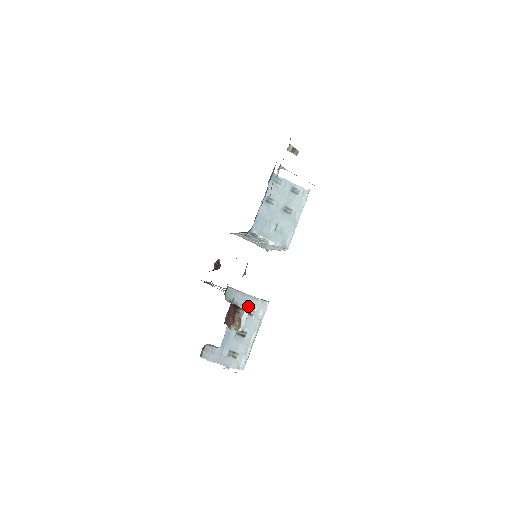
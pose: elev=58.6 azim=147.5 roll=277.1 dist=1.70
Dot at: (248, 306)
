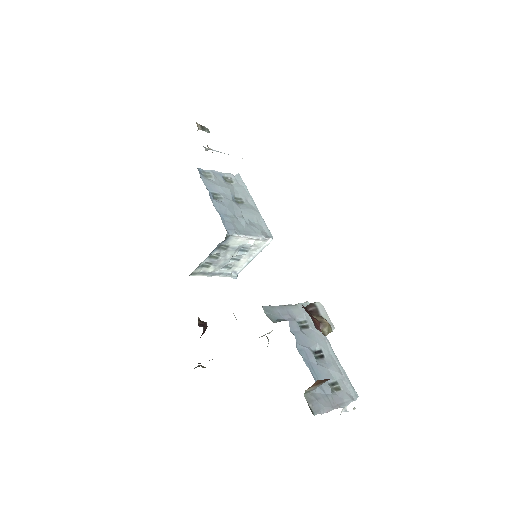
Dot at: (295, 318)
